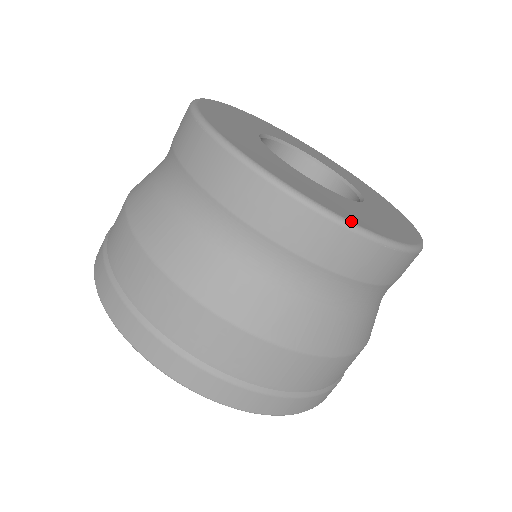
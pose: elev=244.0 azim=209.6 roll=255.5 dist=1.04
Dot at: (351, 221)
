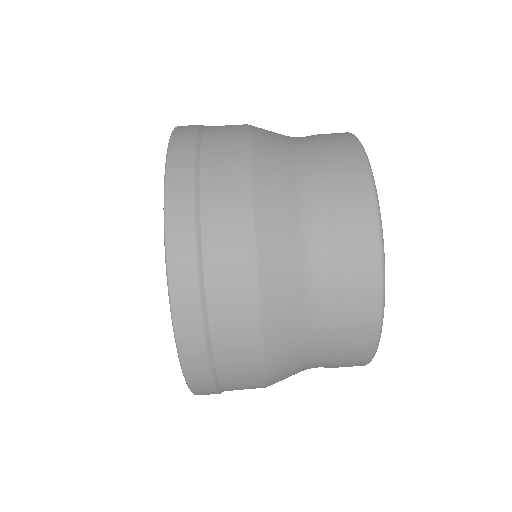
Dot at: occluded
